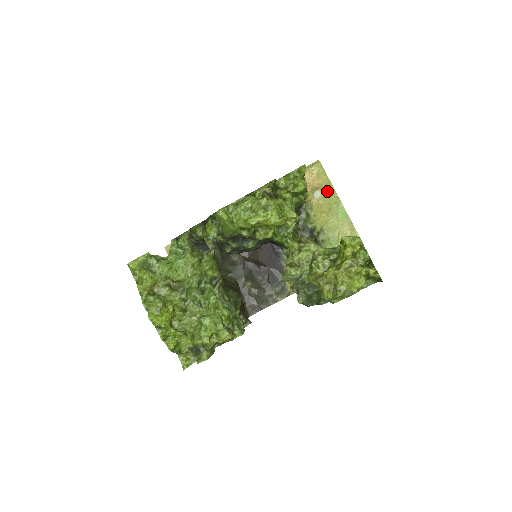
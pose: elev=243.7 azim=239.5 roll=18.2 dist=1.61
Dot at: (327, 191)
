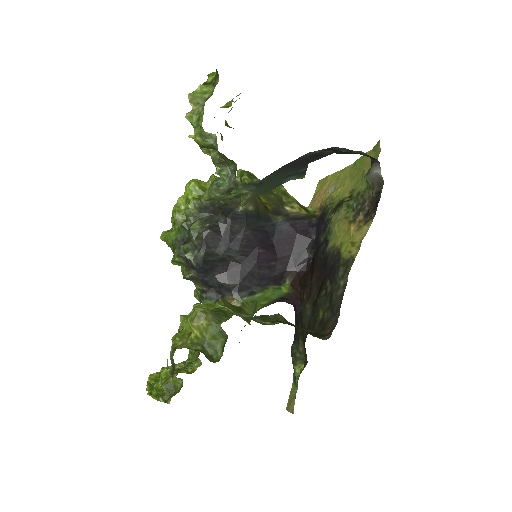
Dot at: (338, 178)
